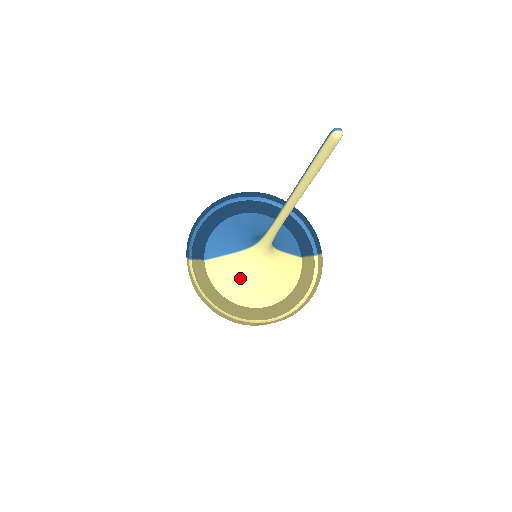
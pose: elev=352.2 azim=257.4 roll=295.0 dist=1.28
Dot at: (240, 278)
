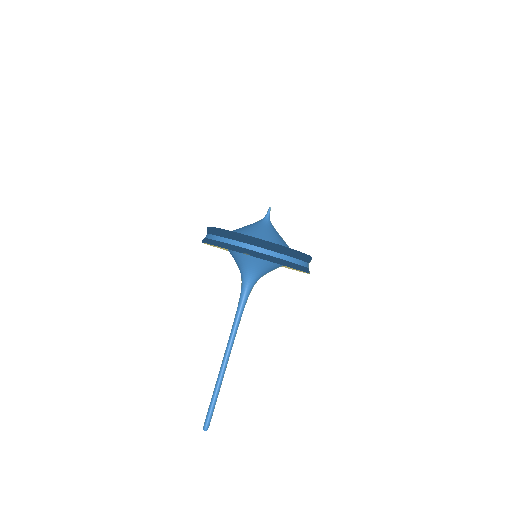
Dot at: occluded
